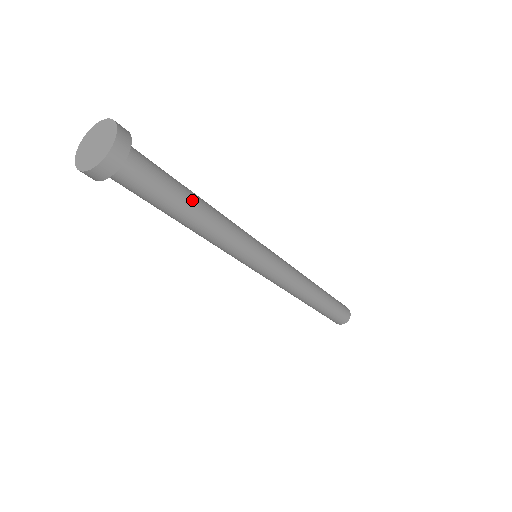
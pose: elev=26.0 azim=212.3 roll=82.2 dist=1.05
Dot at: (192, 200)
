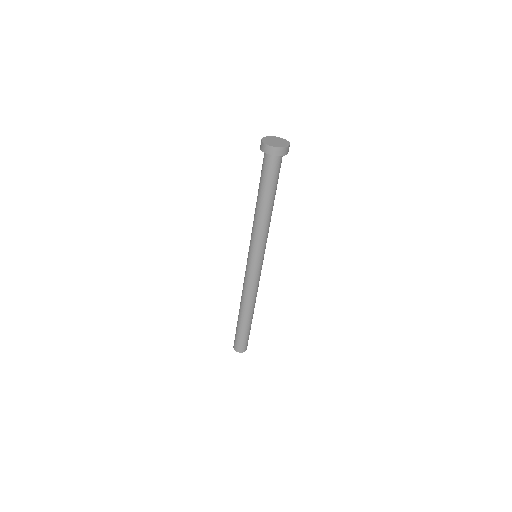
Dot at: occluded
